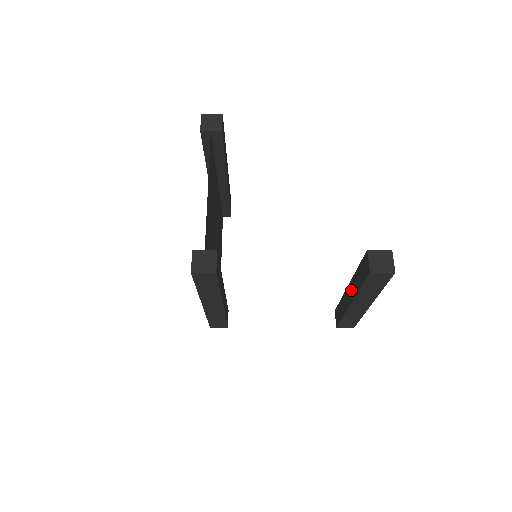
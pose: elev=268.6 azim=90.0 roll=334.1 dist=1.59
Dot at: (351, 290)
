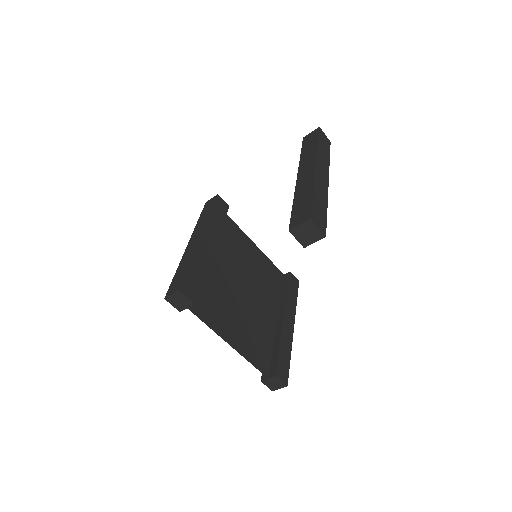
Dot at: (276, 328)
